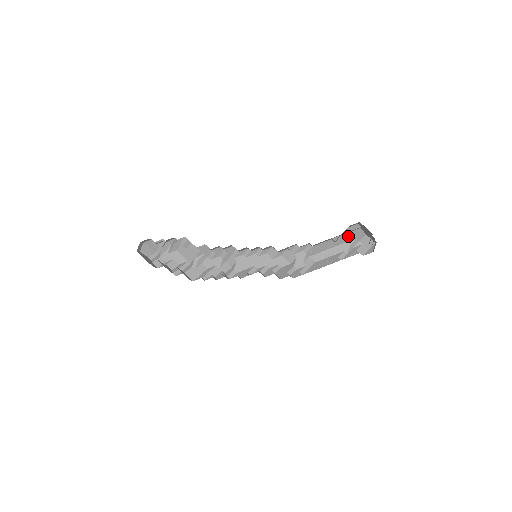
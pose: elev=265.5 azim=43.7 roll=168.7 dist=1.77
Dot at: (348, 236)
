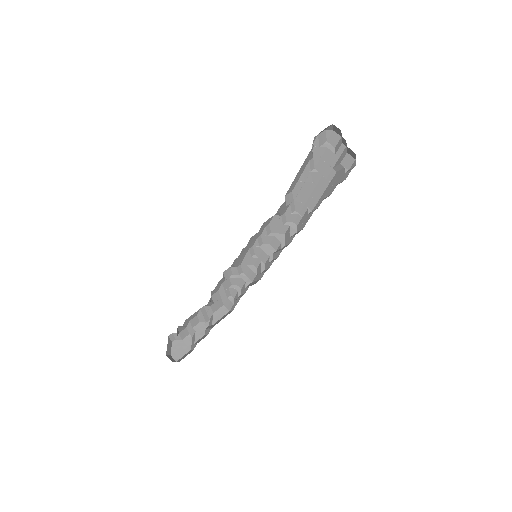
Dot at: occluded
